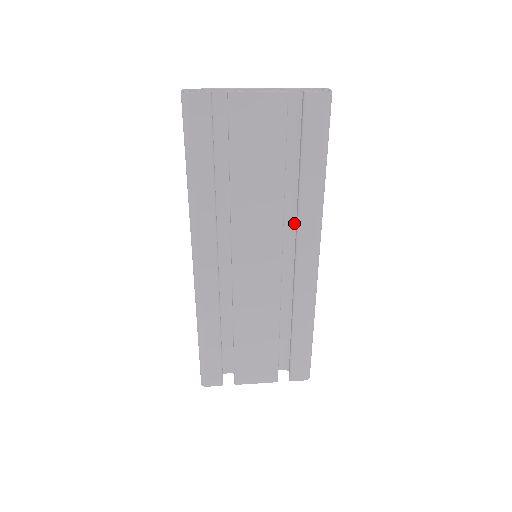
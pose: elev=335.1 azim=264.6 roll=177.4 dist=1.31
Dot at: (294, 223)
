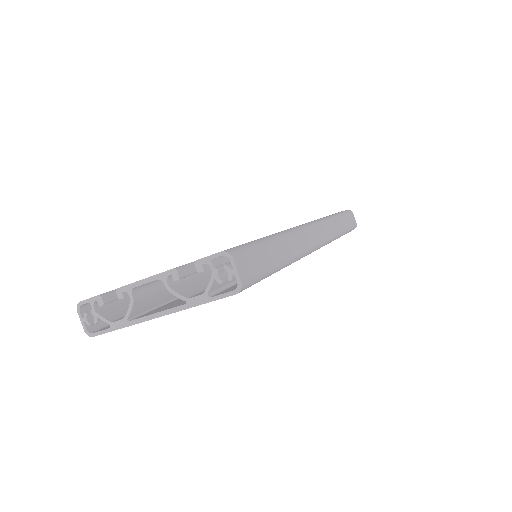
Dot at: occluded
